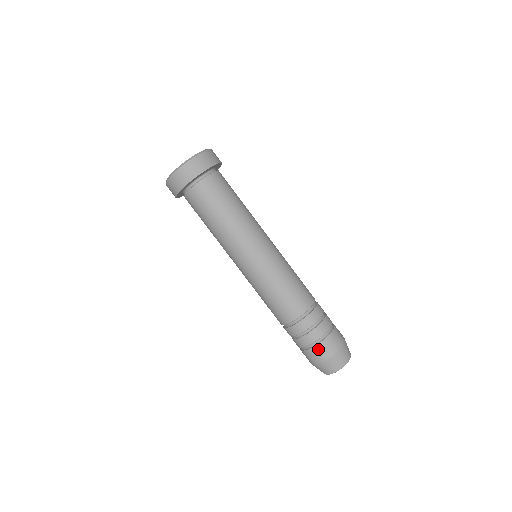
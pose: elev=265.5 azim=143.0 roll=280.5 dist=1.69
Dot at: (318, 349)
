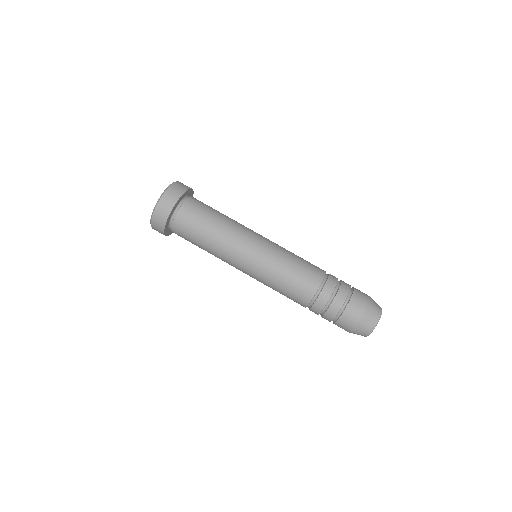
Dot at: (346, 315)
